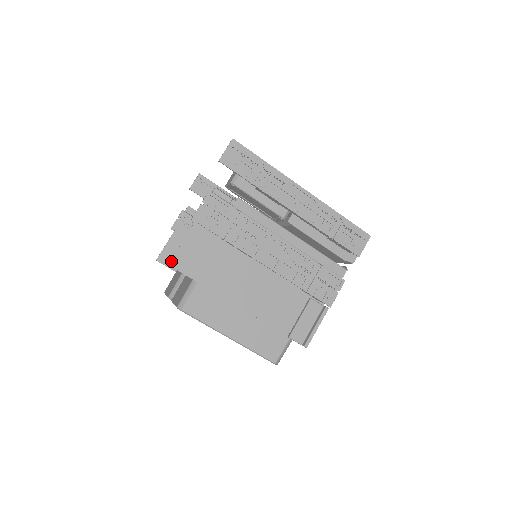
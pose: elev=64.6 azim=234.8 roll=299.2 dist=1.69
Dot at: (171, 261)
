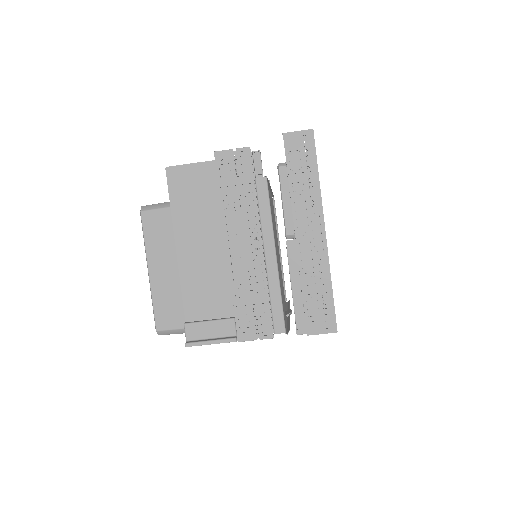
Dot at: (170, 167)
